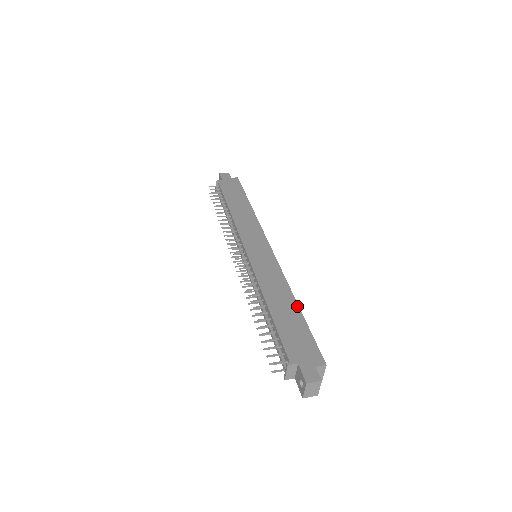
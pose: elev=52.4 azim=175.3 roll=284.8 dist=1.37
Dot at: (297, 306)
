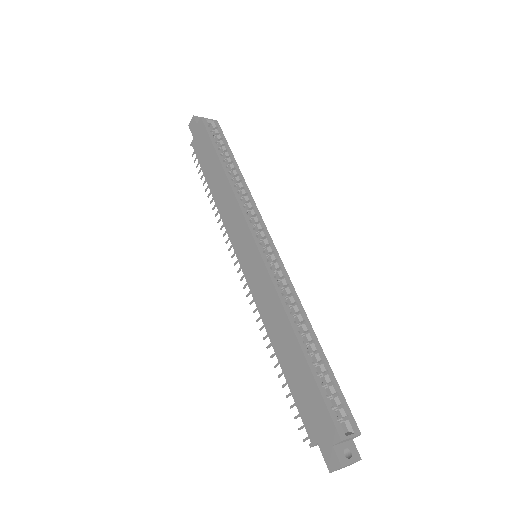
Dot at: (298, 346)
